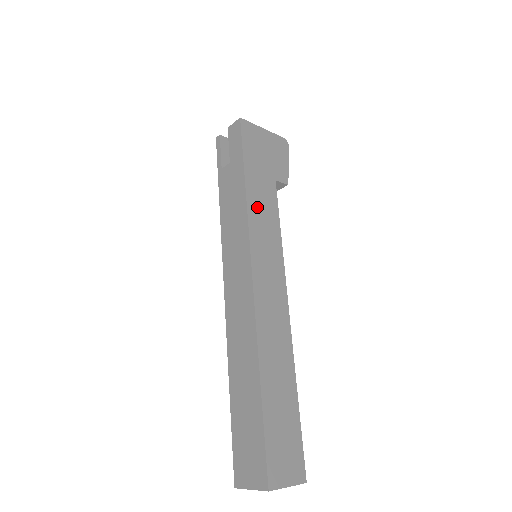
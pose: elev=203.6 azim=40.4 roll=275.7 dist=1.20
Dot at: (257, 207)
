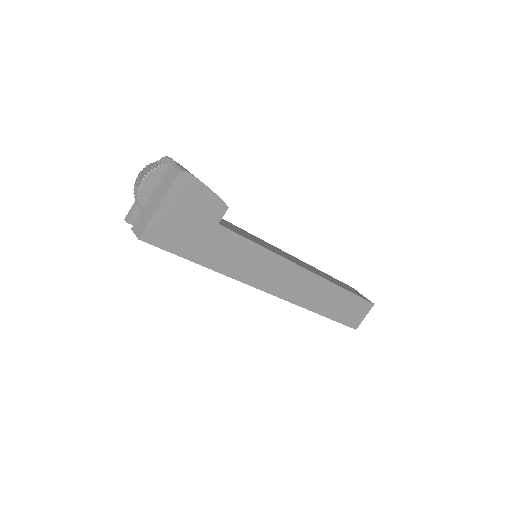
Dot at: (231, 264)
